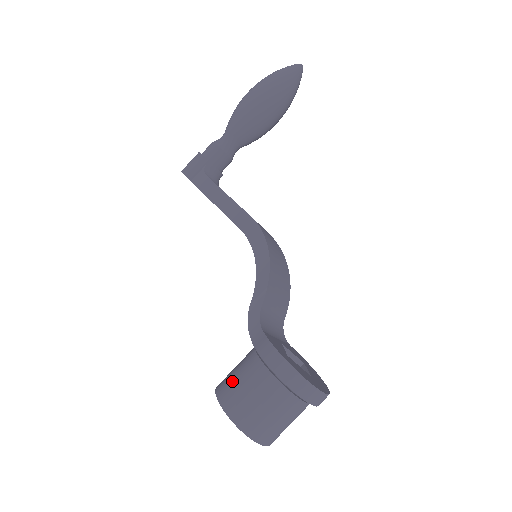
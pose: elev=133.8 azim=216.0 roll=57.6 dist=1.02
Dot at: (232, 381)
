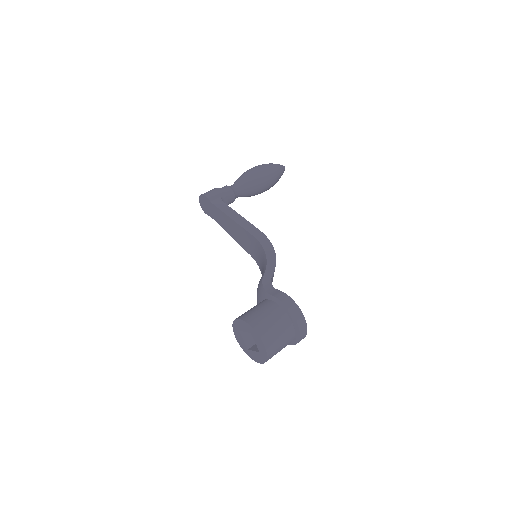
Dot at: (254, 312)
